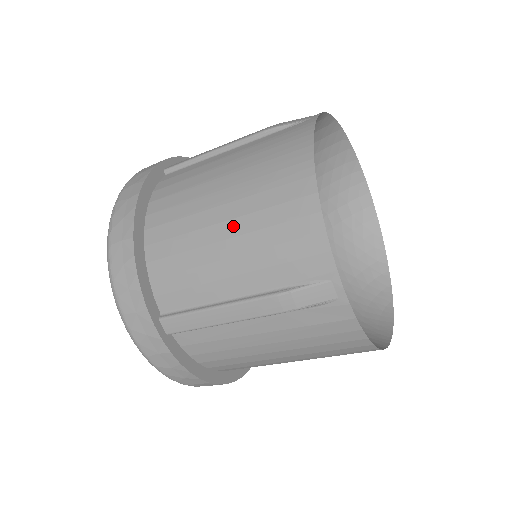
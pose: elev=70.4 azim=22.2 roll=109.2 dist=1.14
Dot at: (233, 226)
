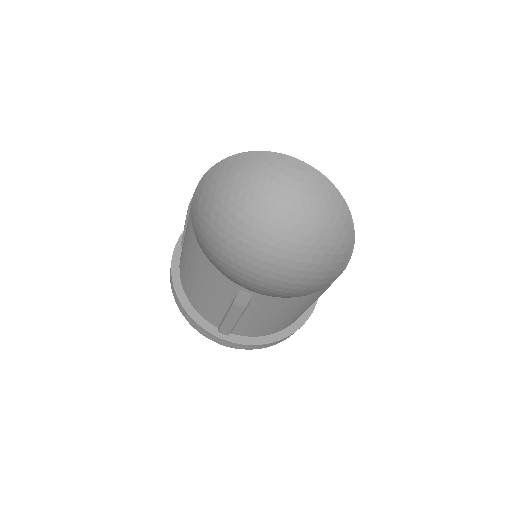
Dot at: occluded
